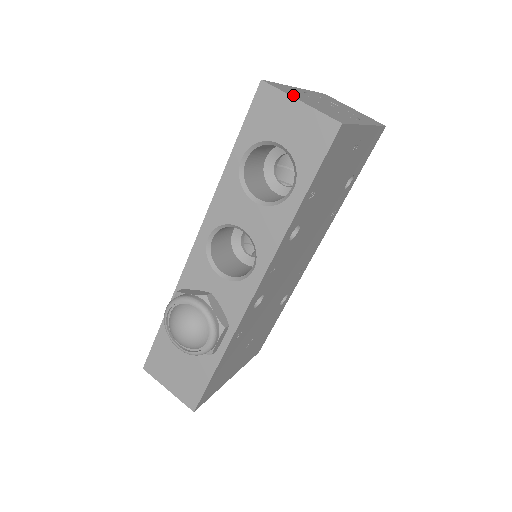
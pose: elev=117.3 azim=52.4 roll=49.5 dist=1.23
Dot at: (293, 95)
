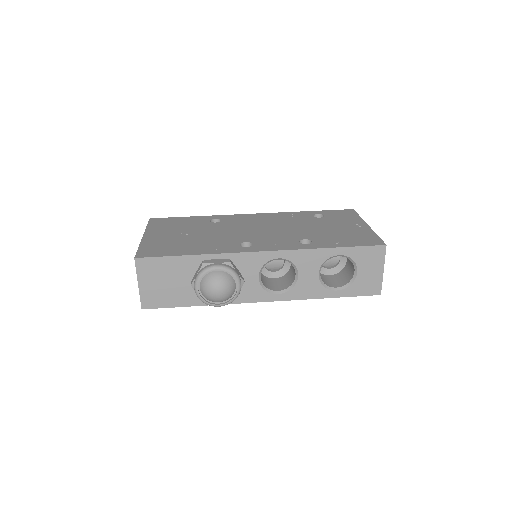
Dot at: occluded
